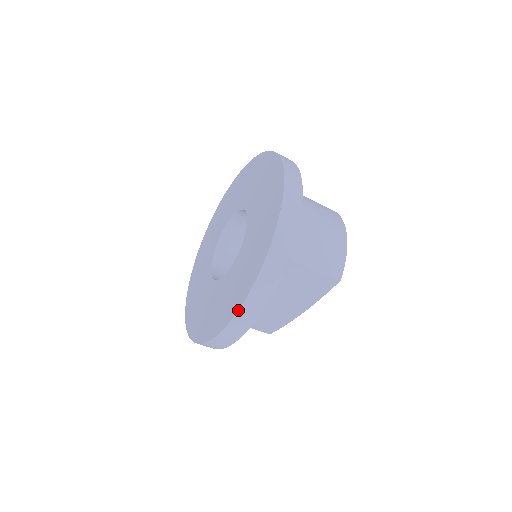
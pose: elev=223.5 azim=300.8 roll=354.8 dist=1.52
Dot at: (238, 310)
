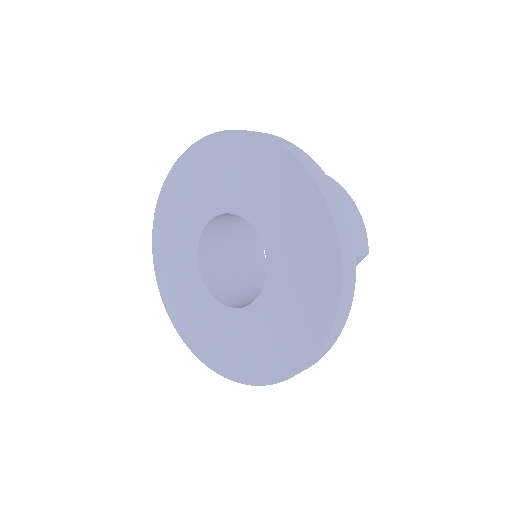
Dot at: (320, 351)
